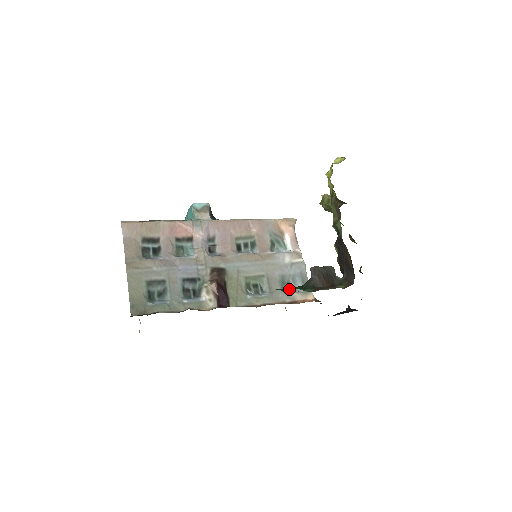
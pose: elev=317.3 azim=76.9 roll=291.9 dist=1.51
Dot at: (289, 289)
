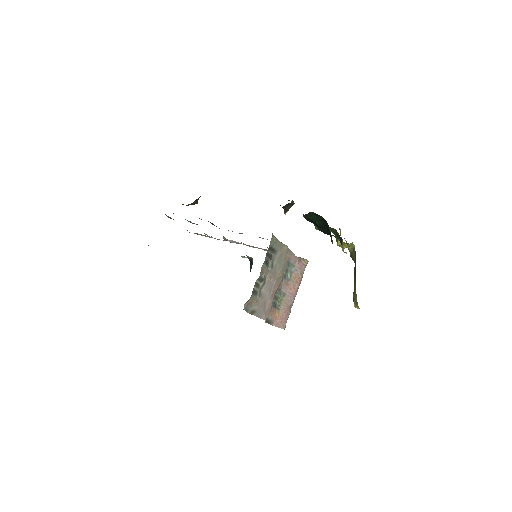
Dot at: occluded
